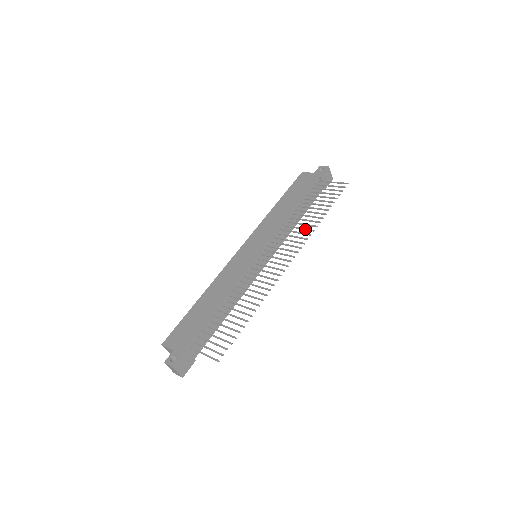
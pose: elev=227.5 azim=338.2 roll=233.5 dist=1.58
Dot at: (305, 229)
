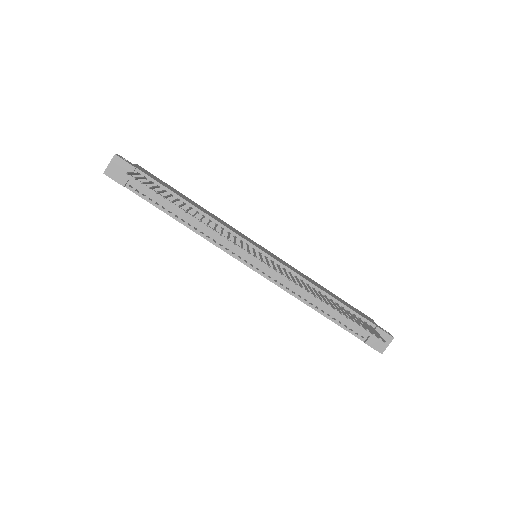
Dot at: (307, 288)
